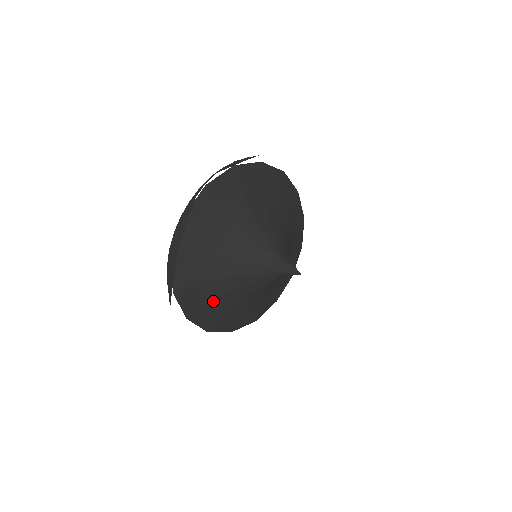
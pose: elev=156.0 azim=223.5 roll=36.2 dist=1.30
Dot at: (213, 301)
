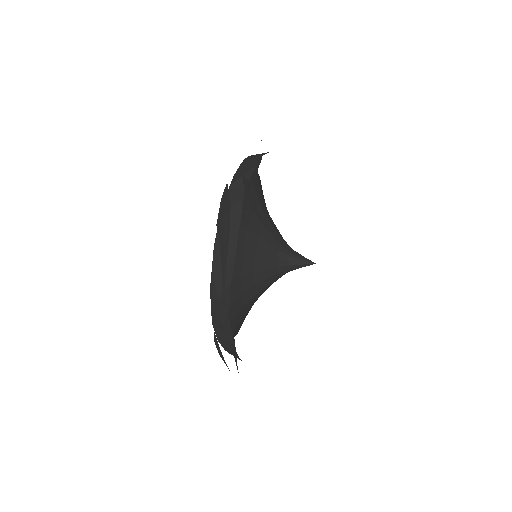
Dot at: (234, 301)
